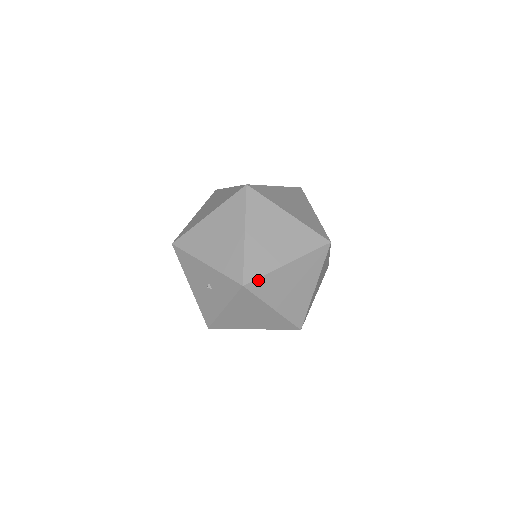
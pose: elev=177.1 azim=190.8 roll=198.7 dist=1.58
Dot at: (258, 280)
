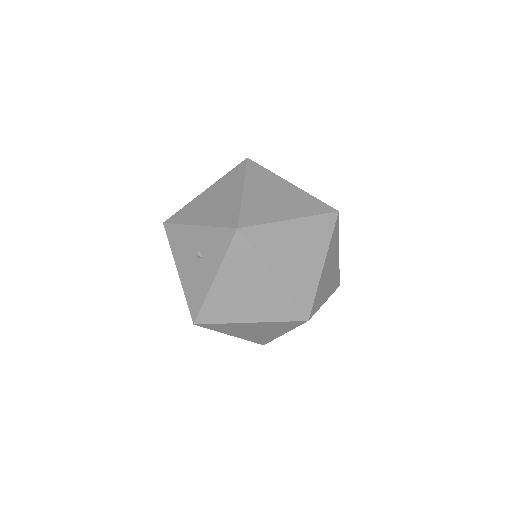
Dot at: (256, 228)
